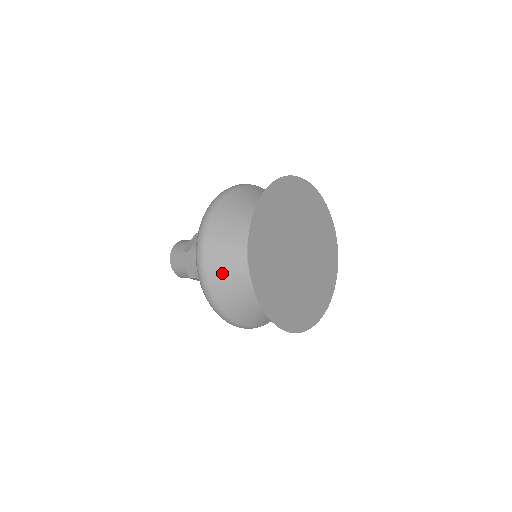
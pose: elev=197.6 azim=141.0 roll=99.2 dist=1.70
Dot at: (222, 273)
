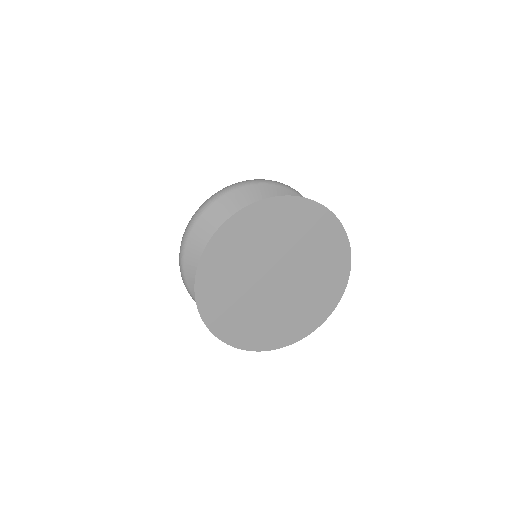
Dot at: occluded
